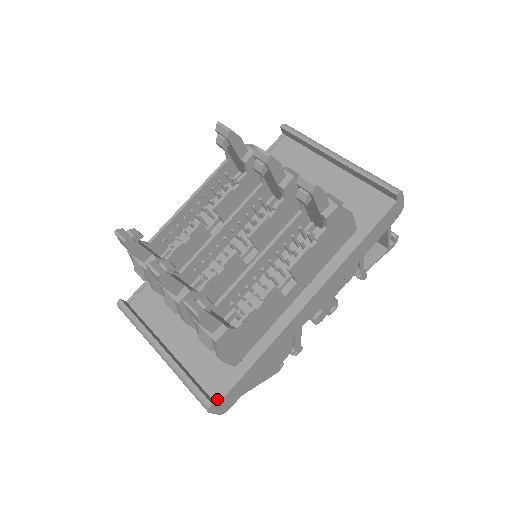
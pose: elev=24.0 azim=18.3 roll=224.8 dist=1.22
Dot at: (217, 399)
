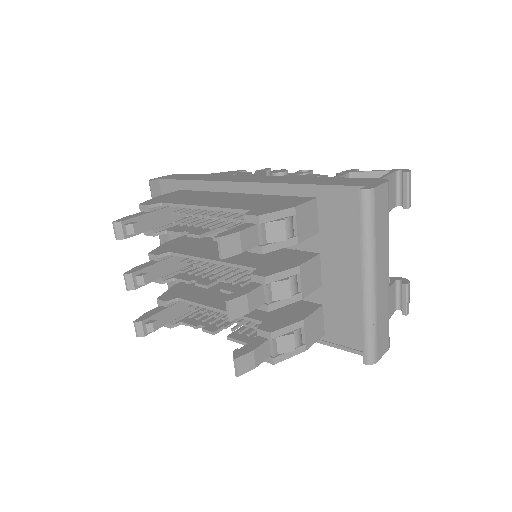
Dot at: occluded
